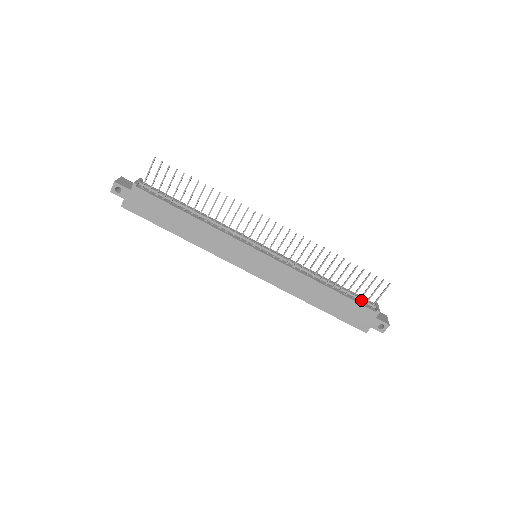
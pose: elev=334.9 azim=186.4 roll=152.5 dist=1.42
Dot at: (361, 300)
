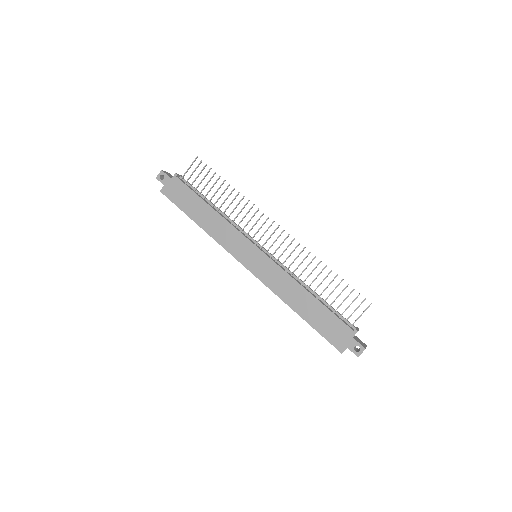
Dot at: (342, 318)
